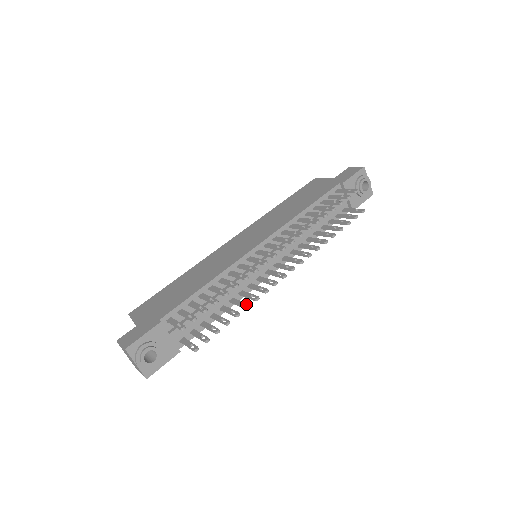
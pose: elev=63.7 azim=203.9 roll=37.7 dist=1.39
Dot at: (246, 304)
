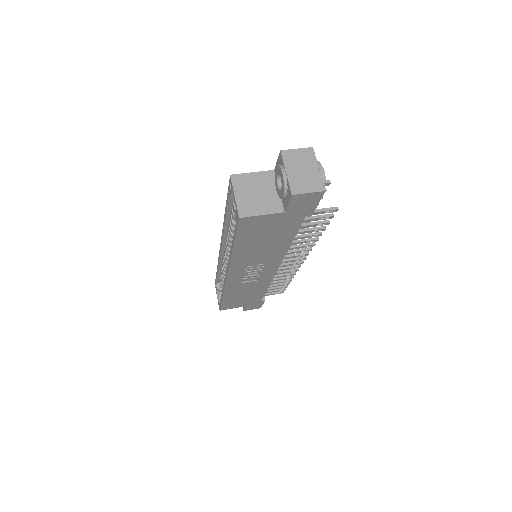
Dot at: (313, 238)
